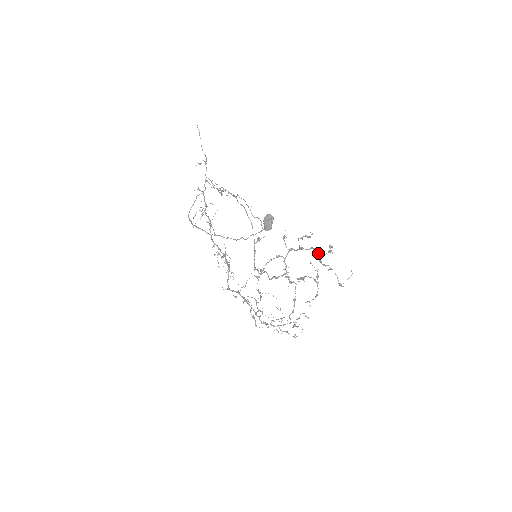
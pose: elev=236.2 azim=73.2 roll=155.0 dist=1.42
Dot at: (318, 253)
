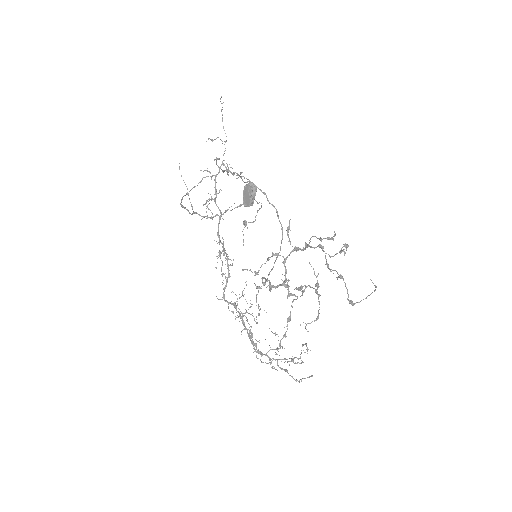
Dot at: occluded
